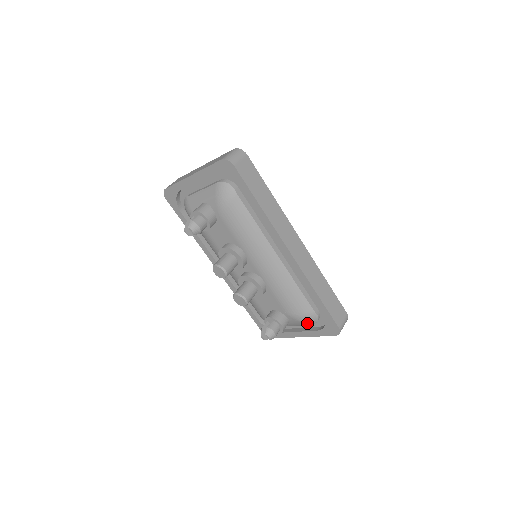
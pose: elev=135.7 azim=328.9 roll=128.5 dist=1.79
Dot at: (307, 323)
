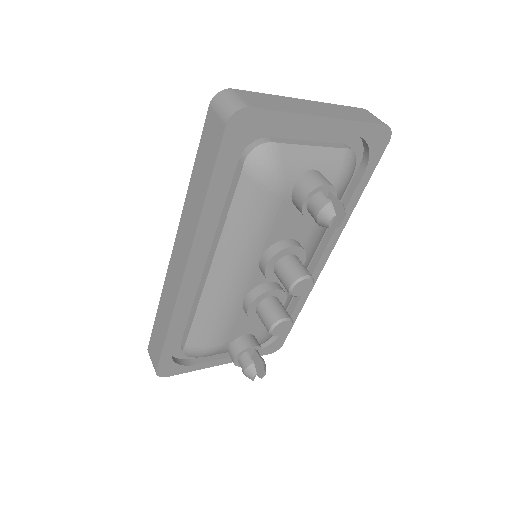
Dot at: occluded
